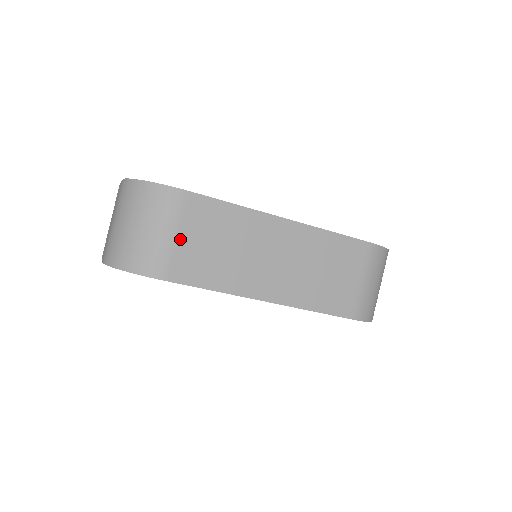
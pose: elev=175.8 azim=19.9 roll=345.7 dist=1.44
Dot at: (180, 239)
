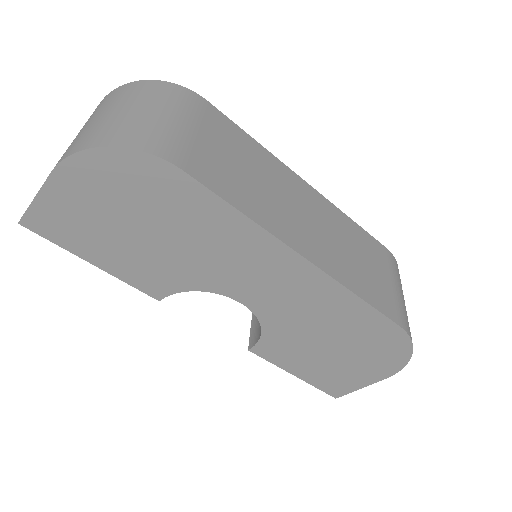
Dot at: (199, 137)
